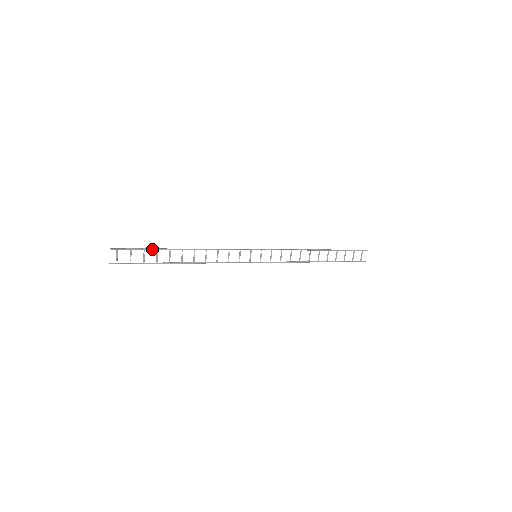
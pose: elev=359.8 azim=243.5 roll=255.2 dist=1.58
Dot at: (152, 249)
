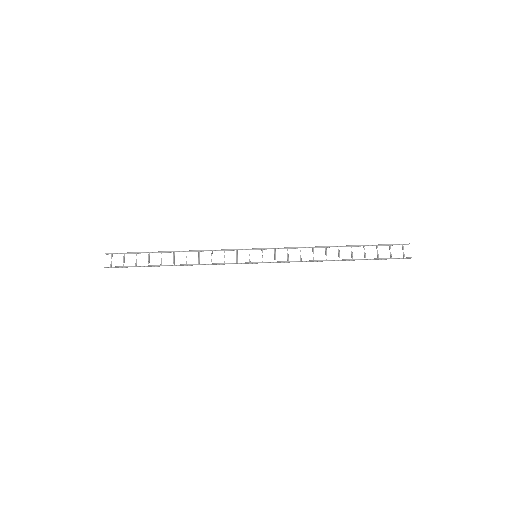
Dot at: (143, 252)
